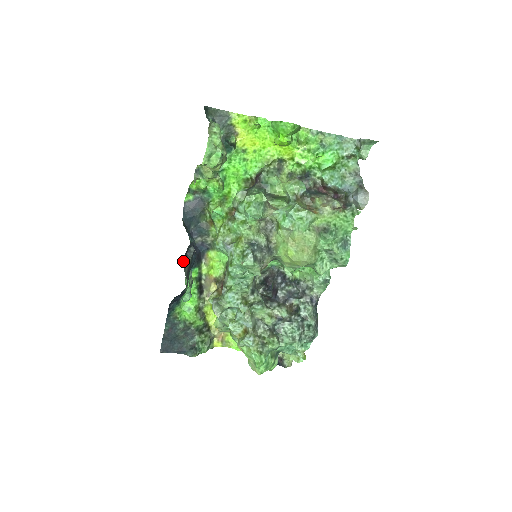
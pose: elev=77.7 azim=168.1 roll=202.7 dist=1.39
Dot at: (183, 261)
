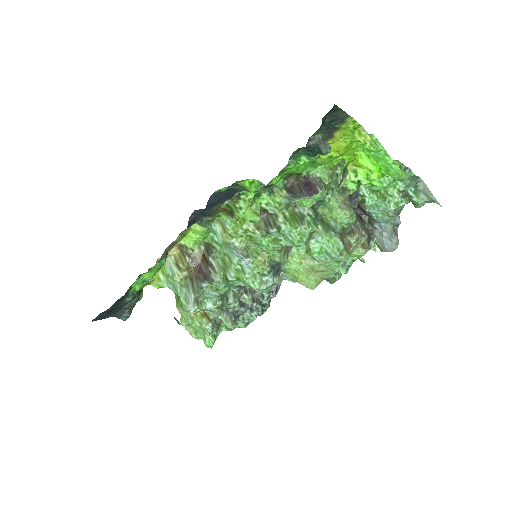
Dot at: occluded
